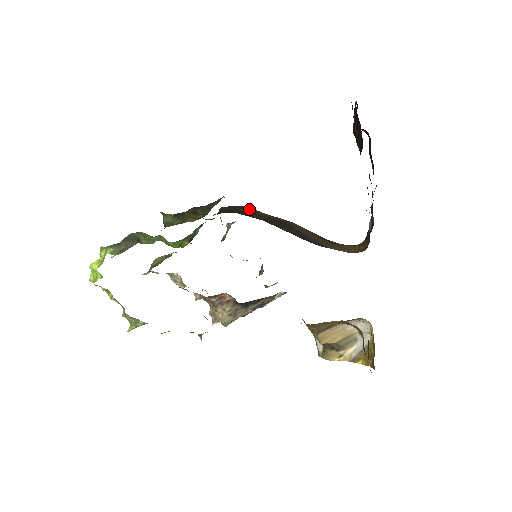
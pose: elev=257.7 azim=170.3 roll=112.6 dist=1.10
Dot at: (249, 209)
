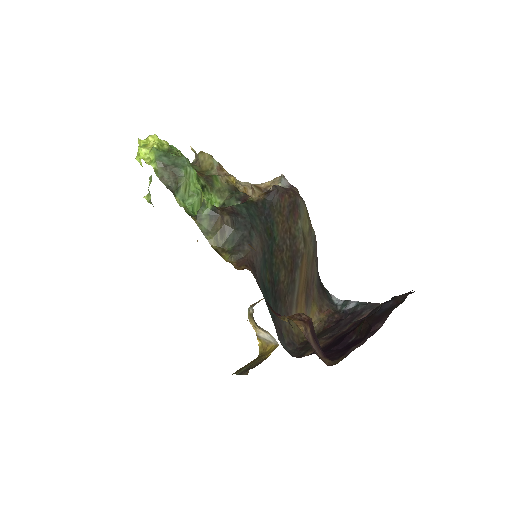
Dot at: (292, 211)
